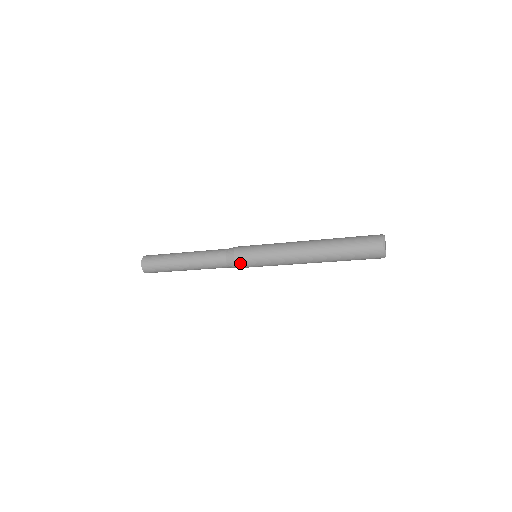
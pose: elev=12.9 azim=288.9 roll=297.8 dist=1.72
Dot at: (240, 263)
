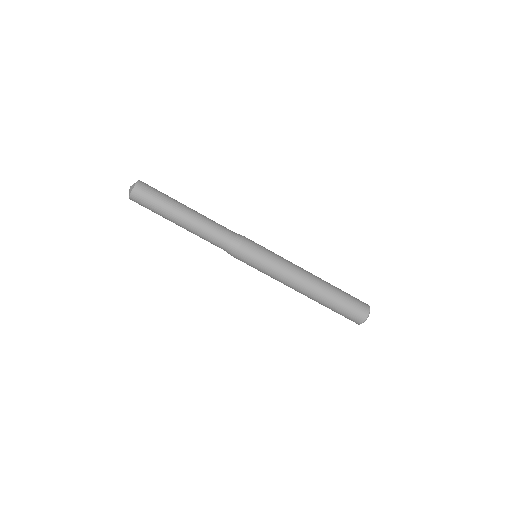
Dot at: (242, 254)
